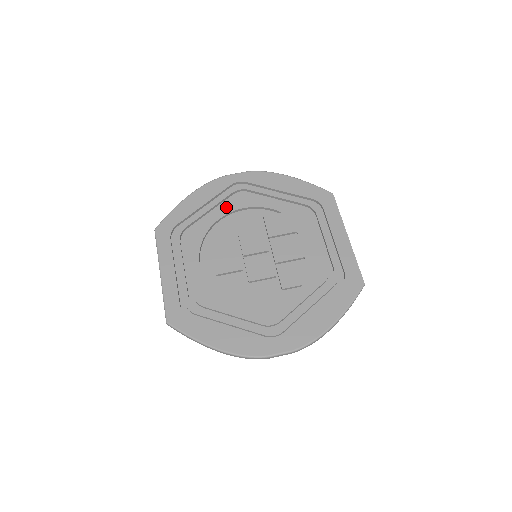
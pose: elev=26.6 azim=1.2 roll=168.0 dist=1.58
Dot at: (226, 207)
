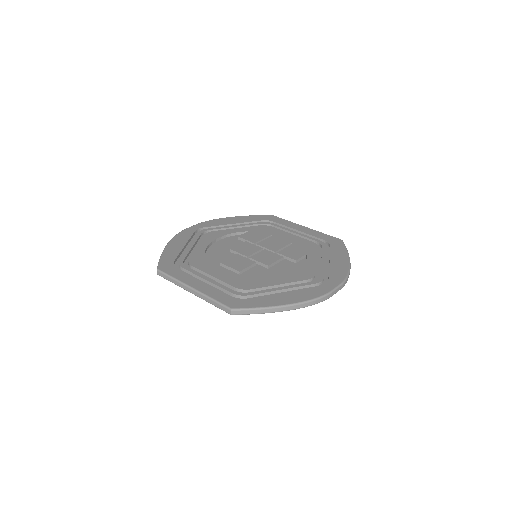
Dot at: (204, 241)
